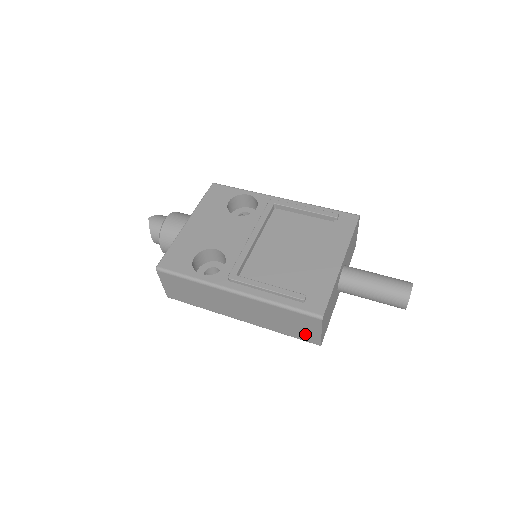
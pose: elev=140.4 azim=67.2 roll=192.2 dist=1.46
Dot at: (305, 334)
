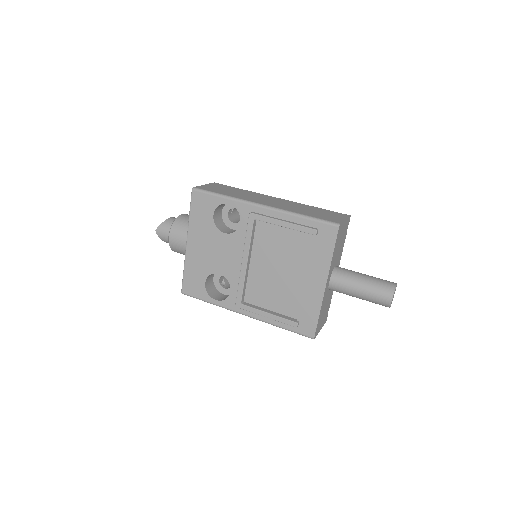
Dot at: occluded
